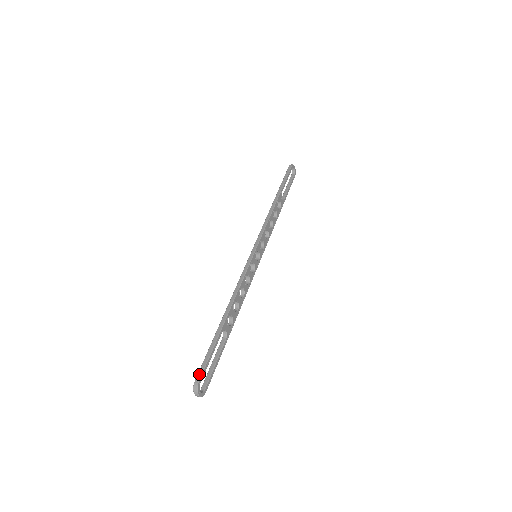
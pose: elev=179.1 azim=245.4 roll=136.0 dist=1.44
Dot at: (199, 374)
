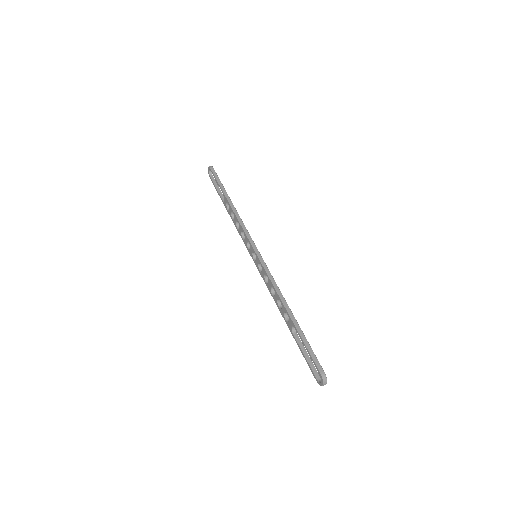
Dot at: (319, 366)
